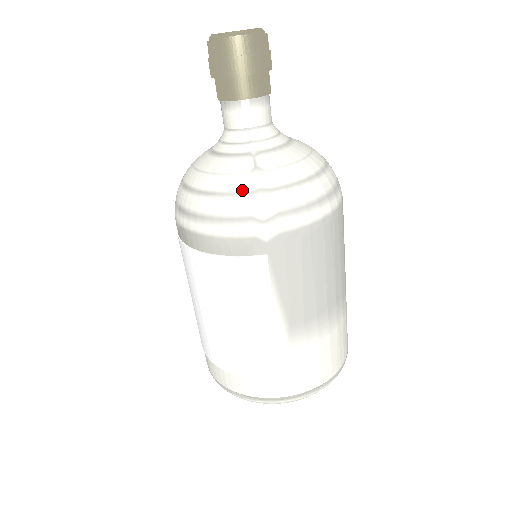
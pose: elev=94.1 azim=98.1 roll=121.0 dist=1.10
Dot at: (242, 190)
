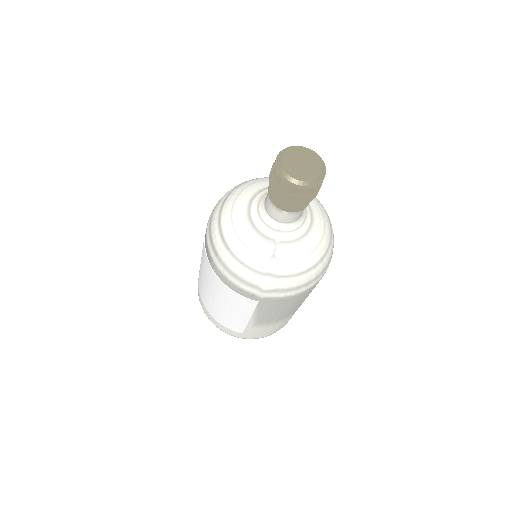
Dot at: (258, 269)
